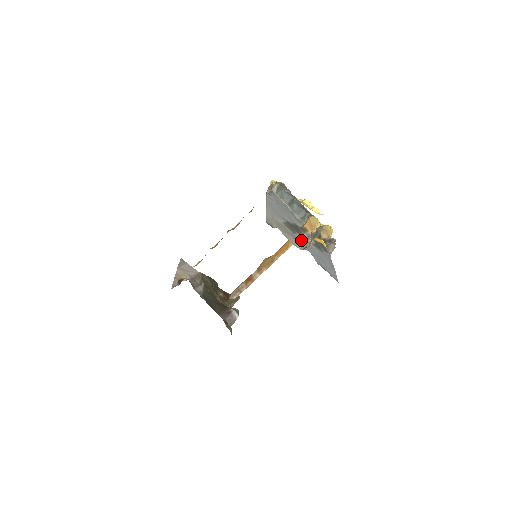
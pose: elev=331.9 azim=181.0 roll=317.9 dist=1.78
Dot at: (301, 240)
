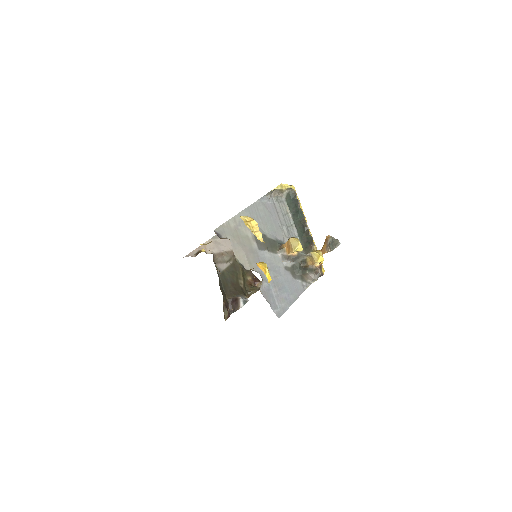
Dot at: (265, 259)
